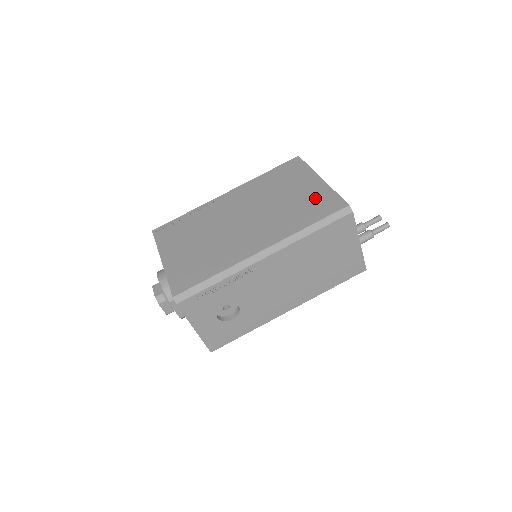
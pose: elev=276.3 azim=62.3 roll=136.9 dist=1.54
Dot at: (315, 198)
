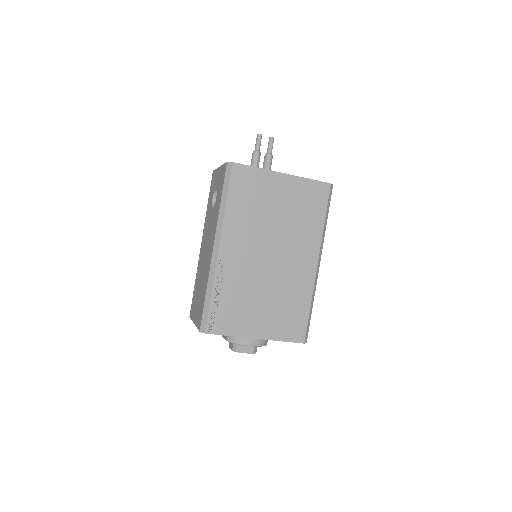
Dot at: (302, 196)
